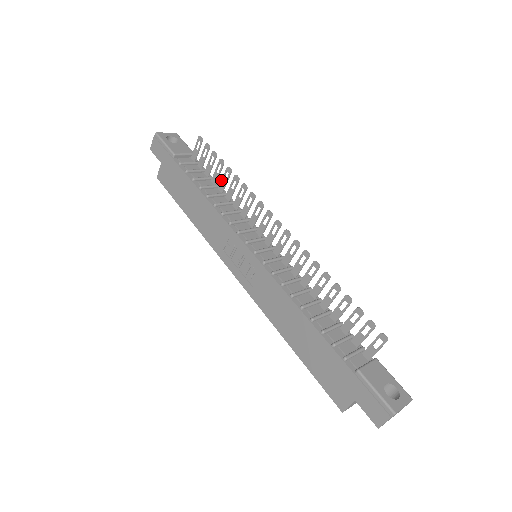
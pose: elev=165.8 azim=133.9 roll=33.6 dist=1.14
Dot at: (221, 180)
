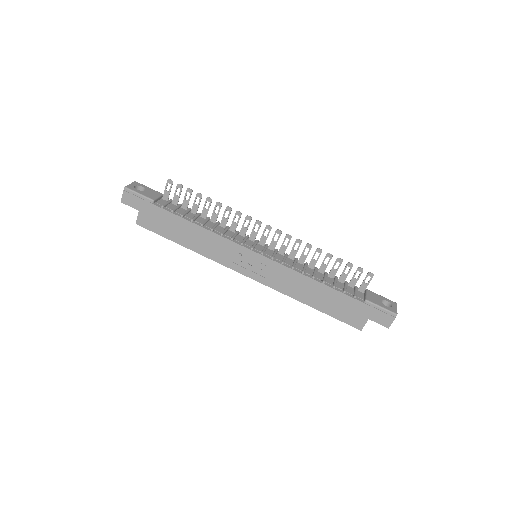
Dot at: occluded
